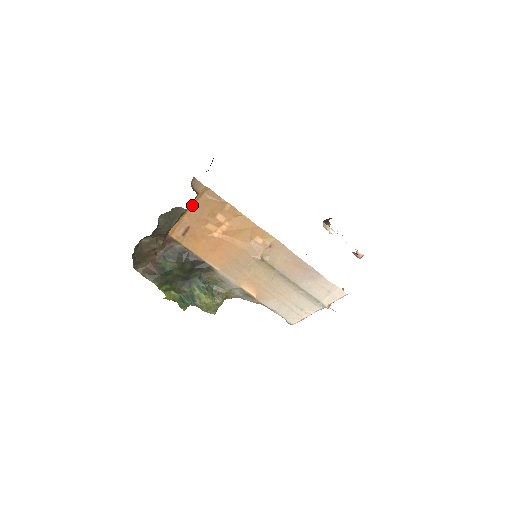
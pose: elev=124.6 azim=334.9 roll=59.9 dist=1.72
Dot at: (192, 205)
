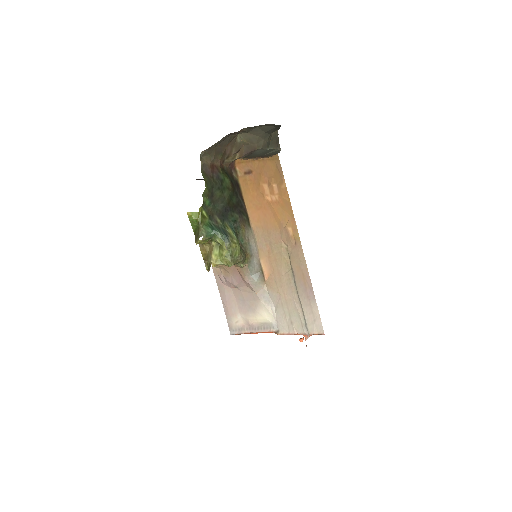
Dot at: (263, 159)
